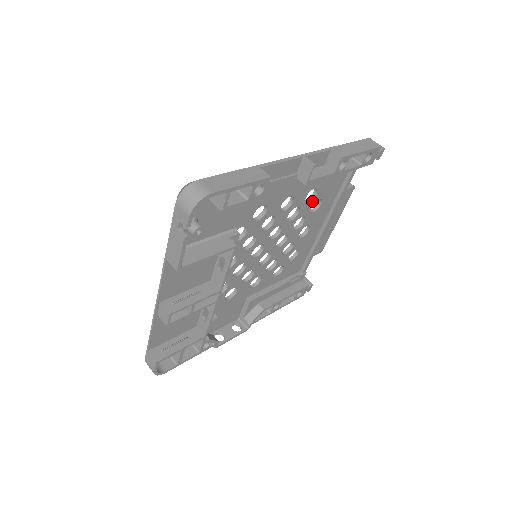
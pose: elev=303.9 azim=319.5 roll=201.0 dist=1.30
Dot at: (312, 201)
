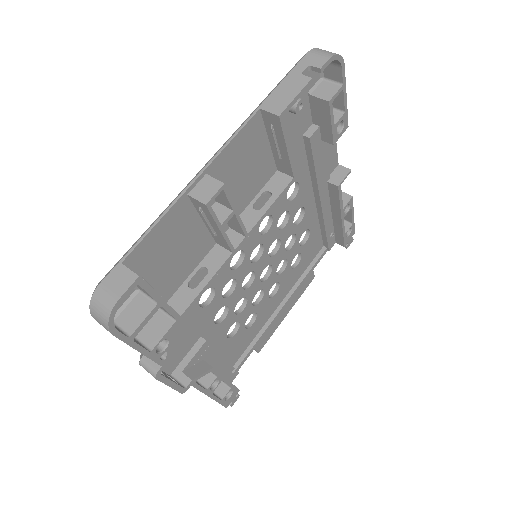
Dot at: (300, 248)
